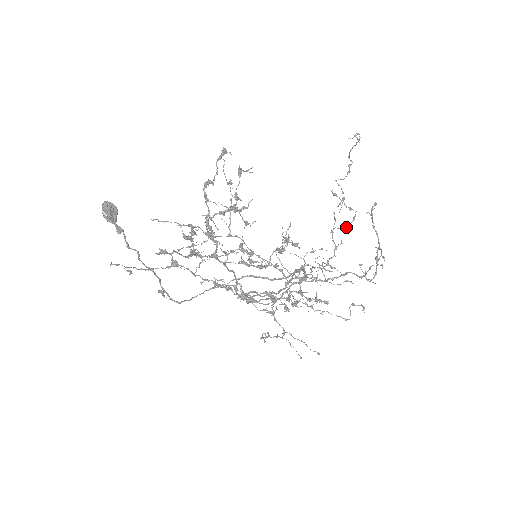
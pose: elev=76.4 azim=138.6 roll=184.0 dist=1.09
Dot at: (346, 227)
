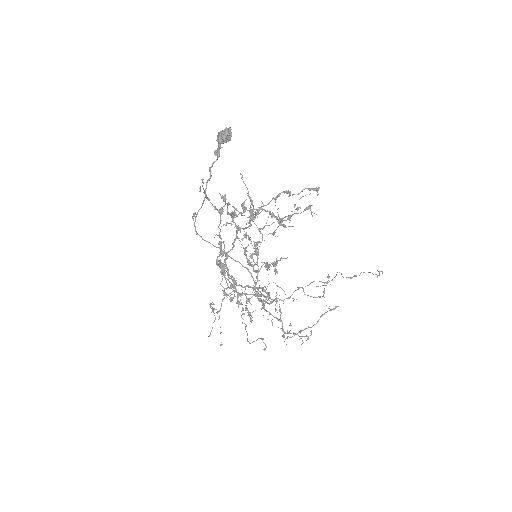
Dot at: (308, 295)
